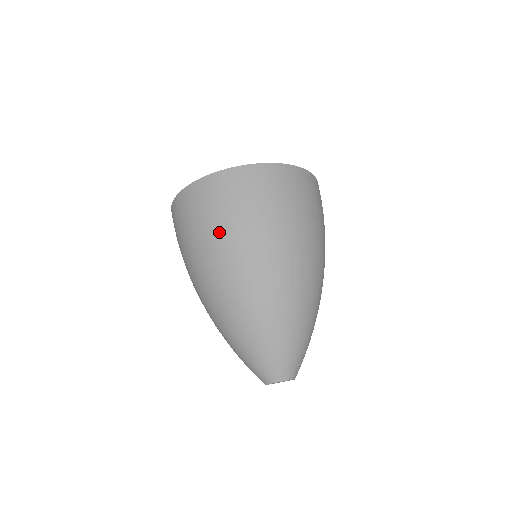
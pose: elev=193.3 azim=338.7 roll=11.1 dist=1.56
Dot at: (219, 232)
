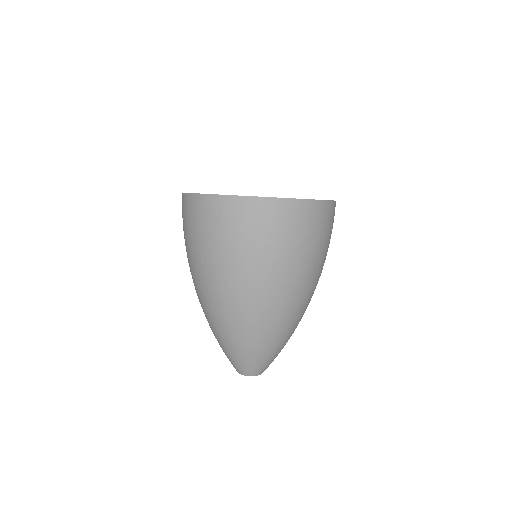
Dot at: (186, 248)
